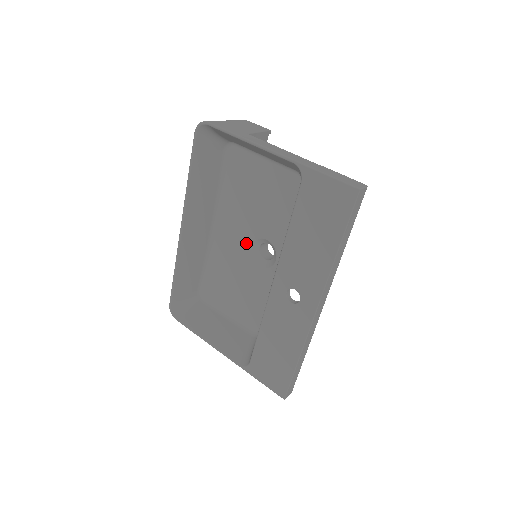
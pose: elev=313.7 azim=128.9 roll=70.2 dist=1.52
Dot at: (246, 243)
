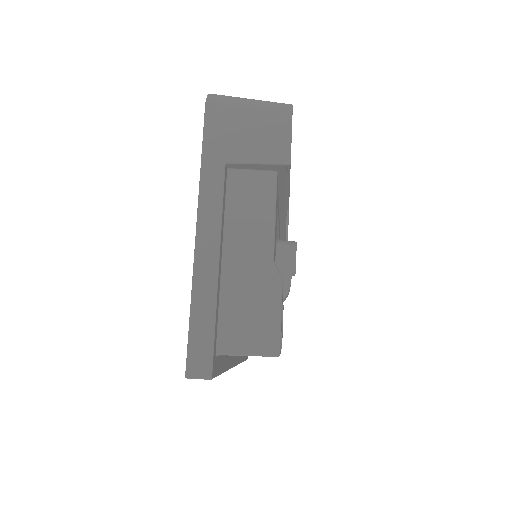
Dot at: occluded
